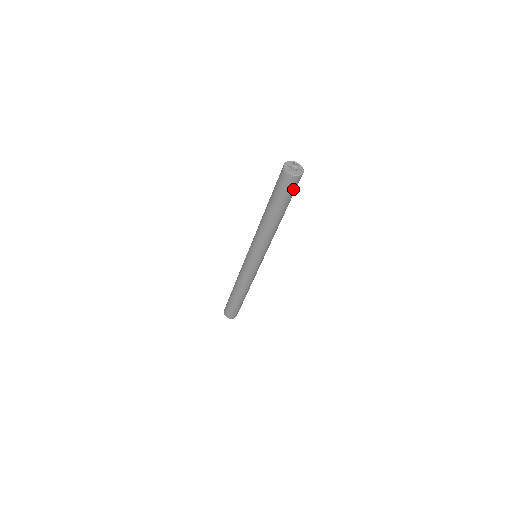
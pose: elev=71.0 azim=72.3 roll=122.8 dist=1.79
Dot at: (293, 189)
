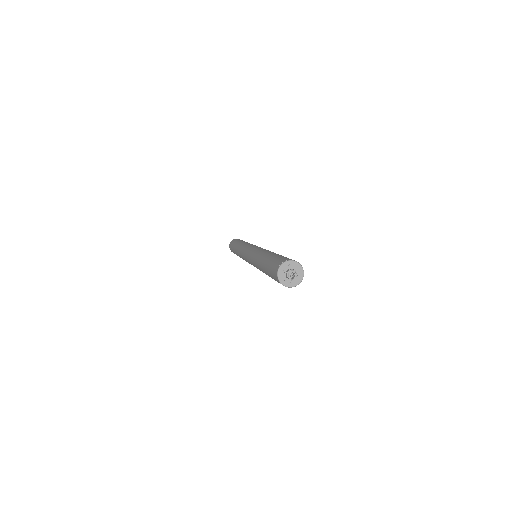
Dot at: occluded
